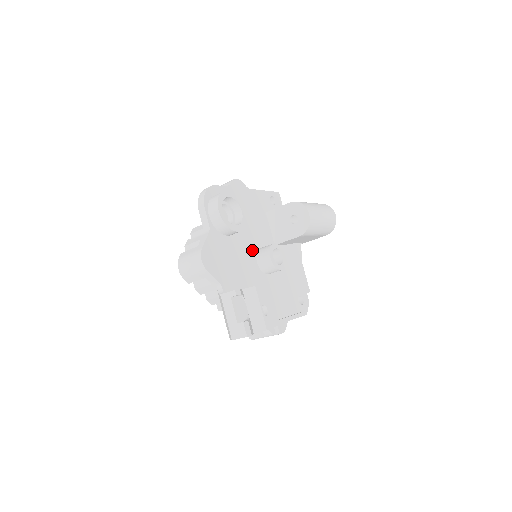
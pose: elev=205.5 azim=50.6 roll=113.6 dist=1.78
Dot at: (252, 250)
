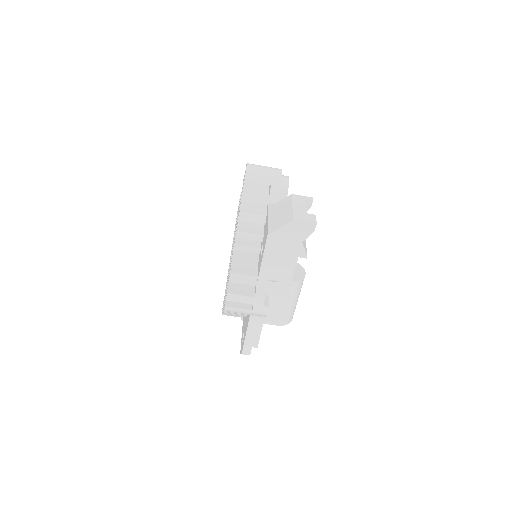
Dot at: occluded
